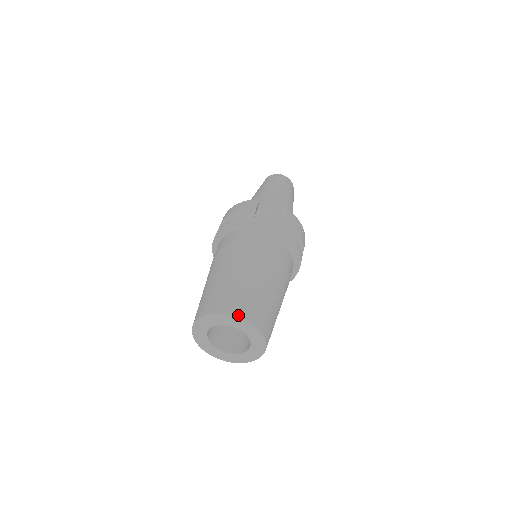
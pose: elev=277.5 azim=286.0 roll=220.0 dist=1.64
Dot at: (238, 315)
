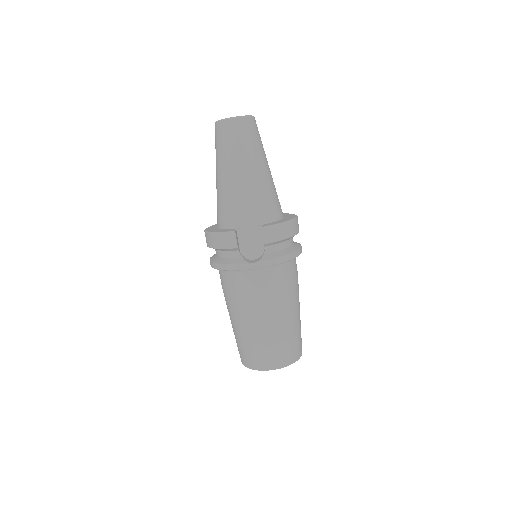
Dot at: (274, 368)
